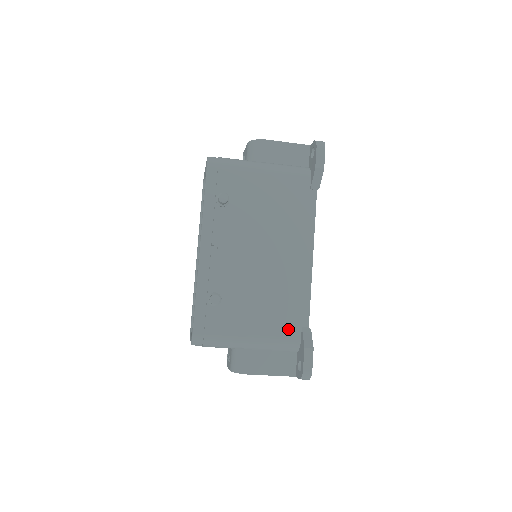
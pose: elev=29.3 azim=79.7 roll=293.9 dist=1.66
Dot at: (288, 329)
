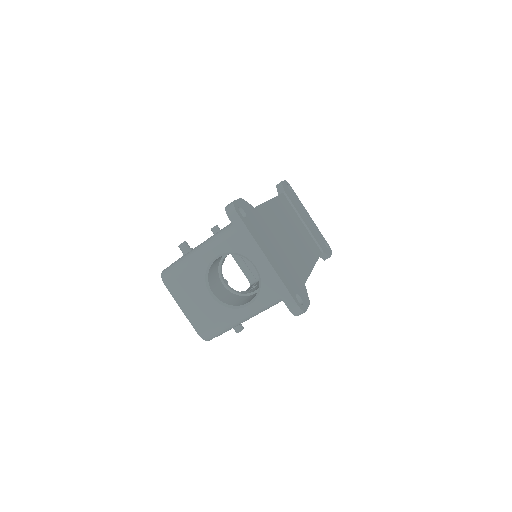
Dot at: occluded
